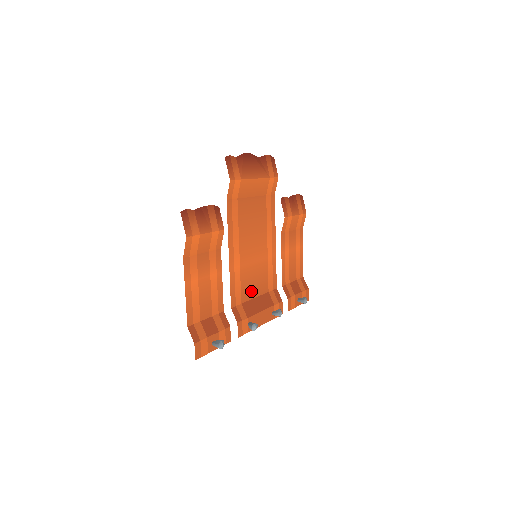
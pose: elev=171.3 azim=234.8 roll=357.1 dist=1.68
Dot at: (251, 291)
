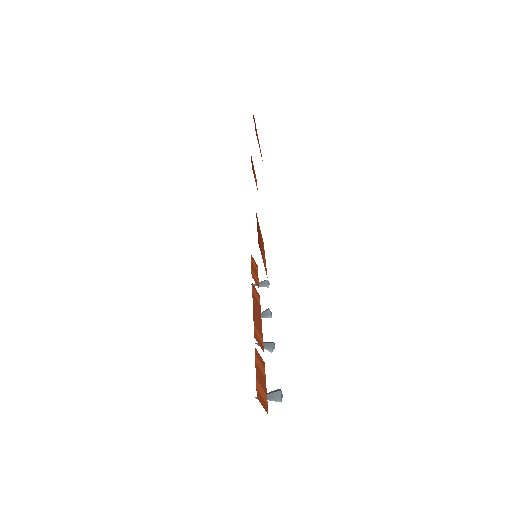
Dot at: occluded
